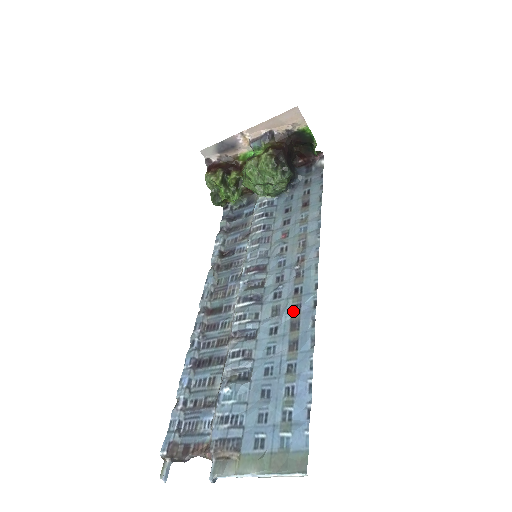
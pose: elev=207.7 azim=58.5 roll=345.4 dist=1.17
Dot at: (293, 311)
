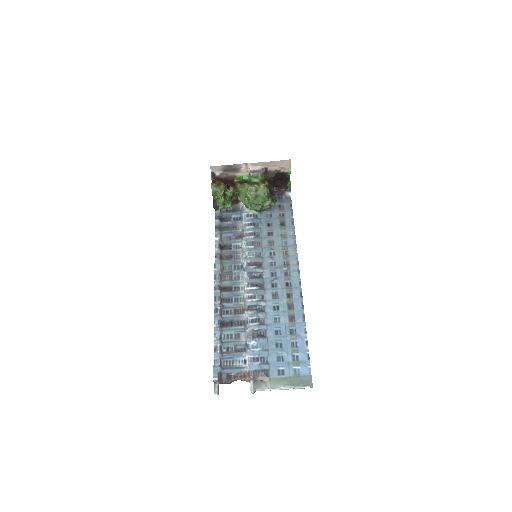
Dot at: (288, 297)
